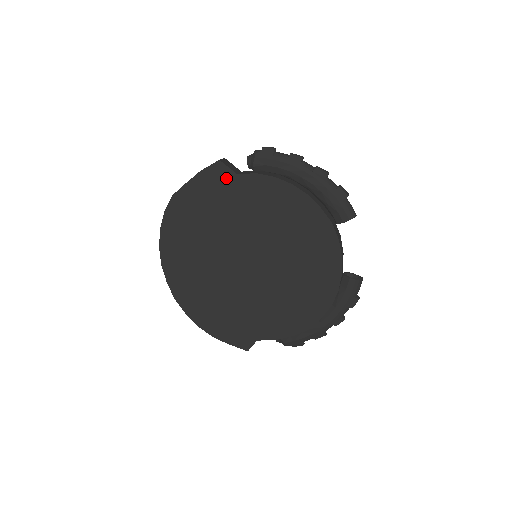
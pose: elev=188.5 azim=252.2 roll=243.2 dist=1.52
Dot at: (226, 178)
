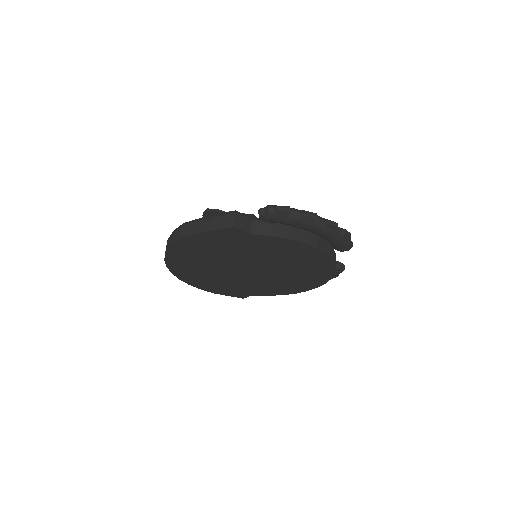
Dot at: (239, 236)
